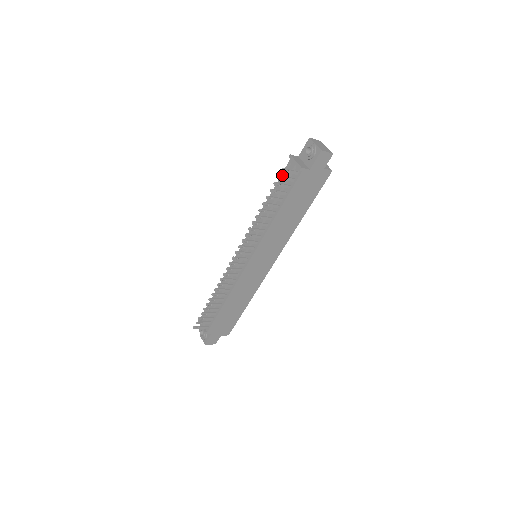
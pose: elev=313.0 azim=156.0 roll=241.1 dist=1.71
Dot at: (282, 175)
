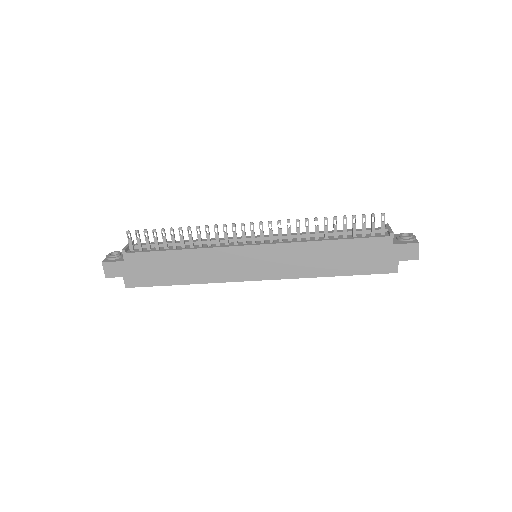
Dot at: occluded
